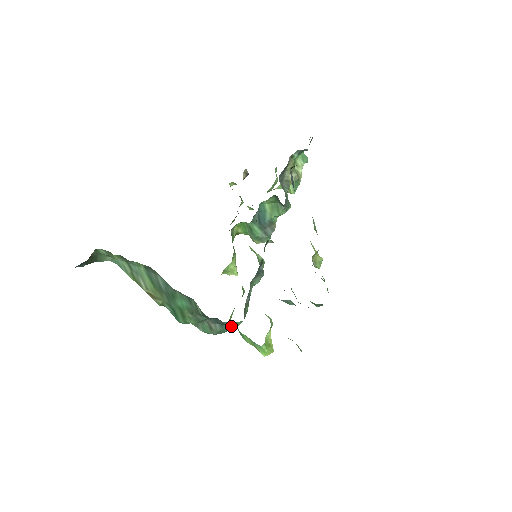
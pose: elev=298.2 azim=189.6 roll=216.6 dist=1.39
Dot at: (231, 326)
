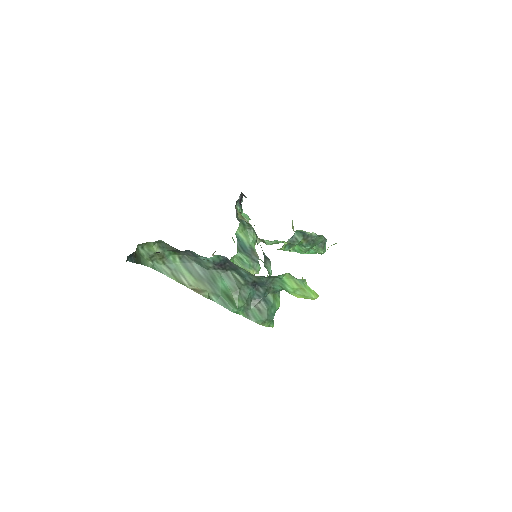
Dot at: (274, 304)
